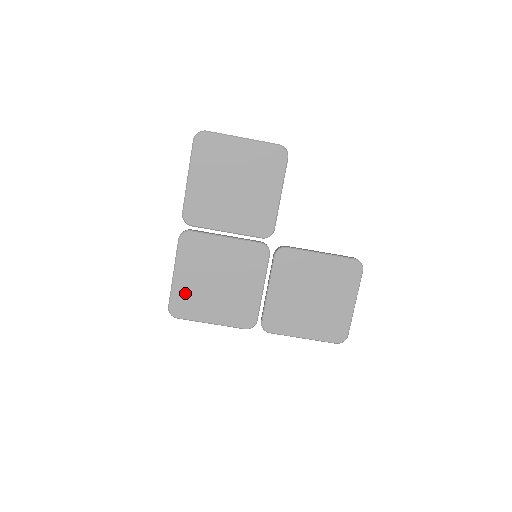
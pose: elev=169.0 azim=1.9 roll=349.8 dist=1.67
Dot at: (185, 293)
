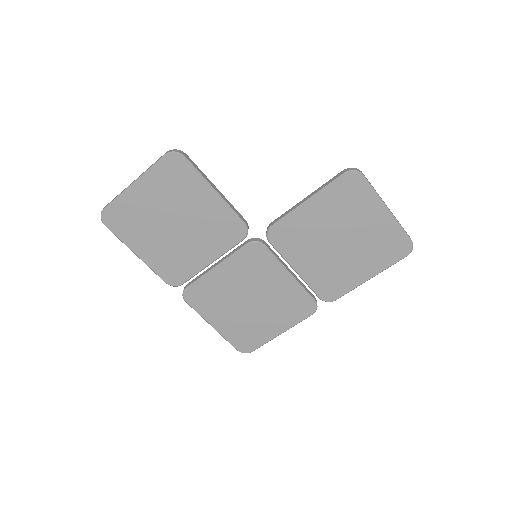
Dot at: (236, 332)
